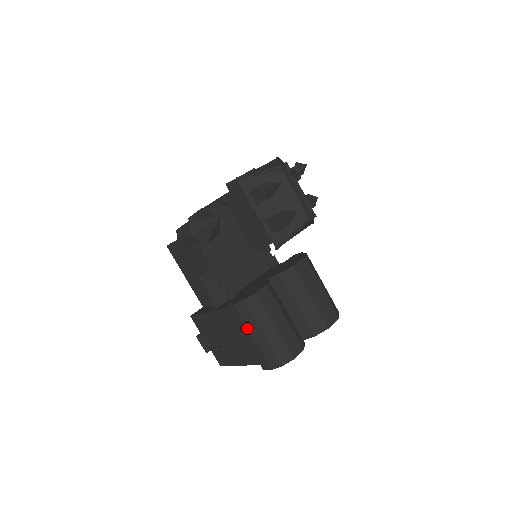
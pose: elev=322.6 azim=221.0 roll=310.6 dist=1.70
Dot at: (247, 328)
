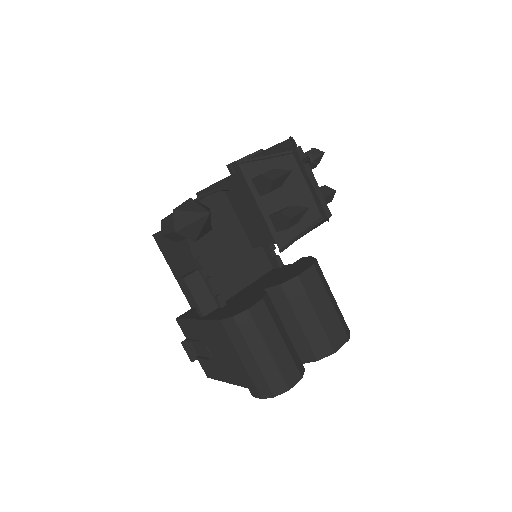
Dot at: (235, 349)
